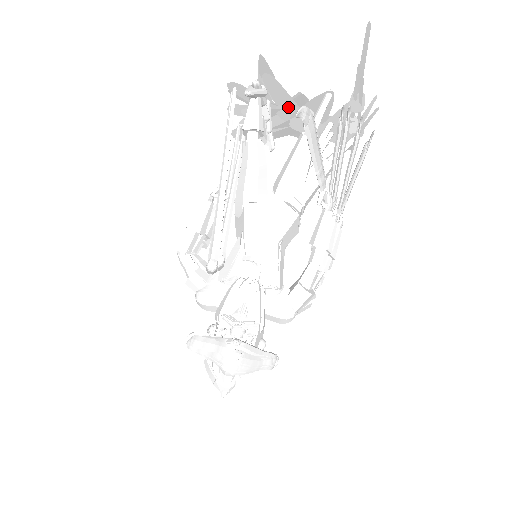
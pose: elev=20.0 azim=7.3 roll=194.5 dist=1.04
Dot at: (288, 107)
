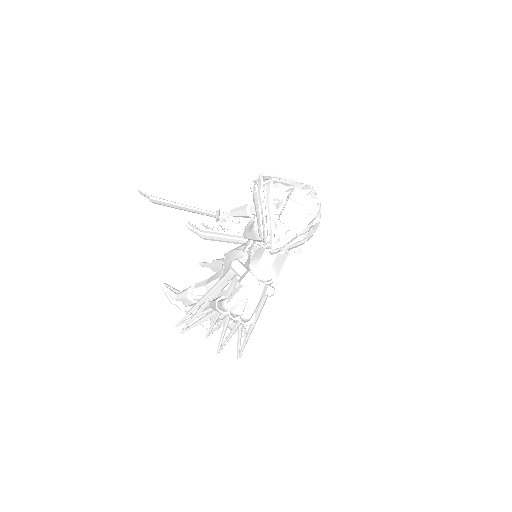
Dot at: occluded
